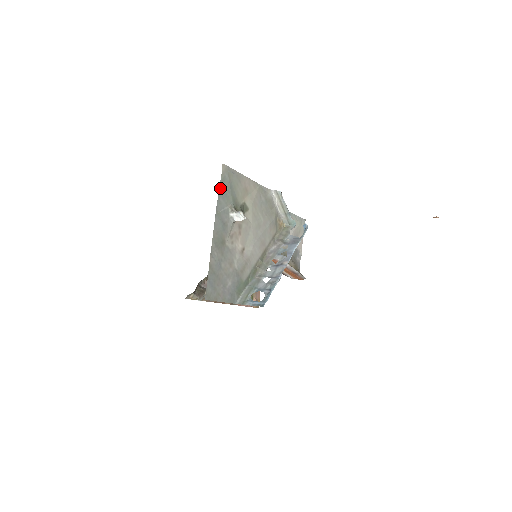
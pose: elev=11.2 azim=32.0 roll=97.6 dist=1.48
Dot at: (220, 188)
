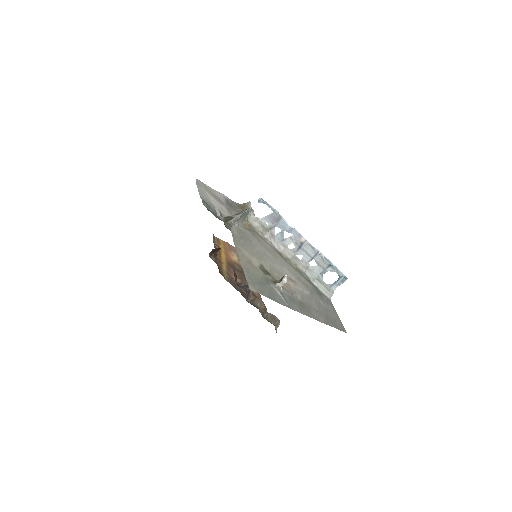
Dot at: (270, 298)
